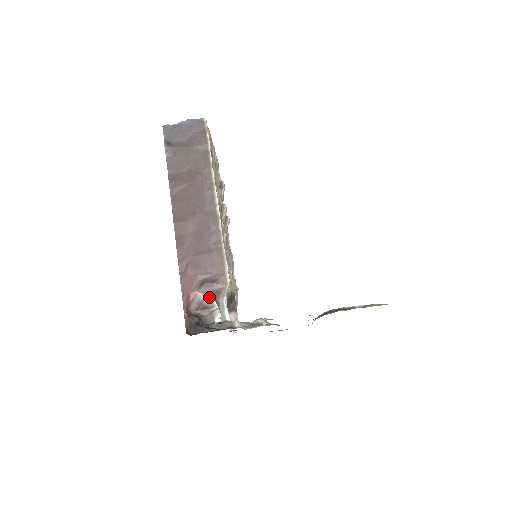
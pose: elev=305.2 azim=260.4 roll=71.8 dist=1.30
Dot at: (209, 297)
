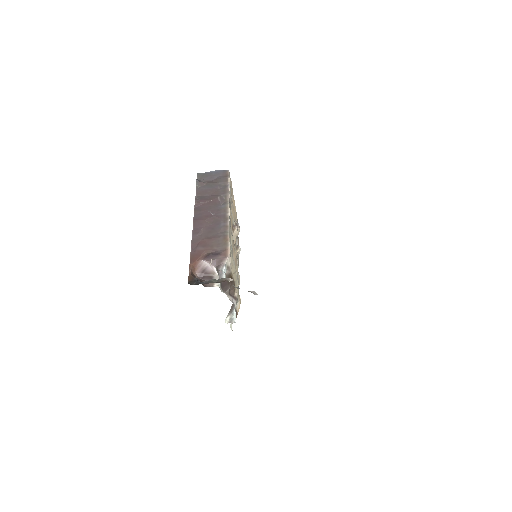
Dot at: (211, 266)
